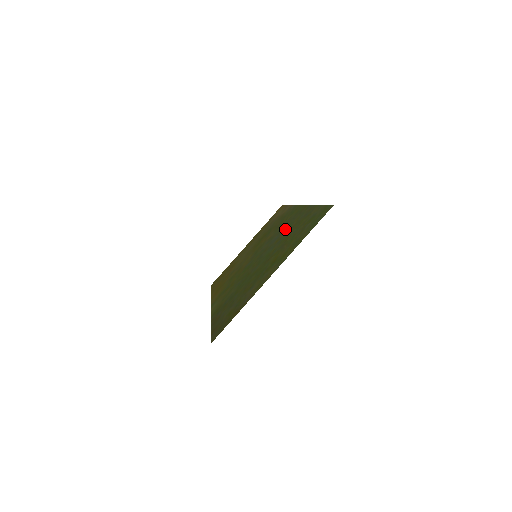
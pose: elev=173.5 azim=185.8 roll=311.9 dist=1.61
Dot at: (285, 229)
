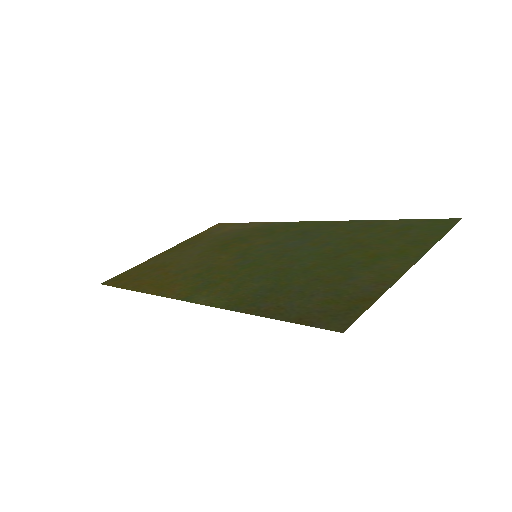
Dot at: (317, 235)
